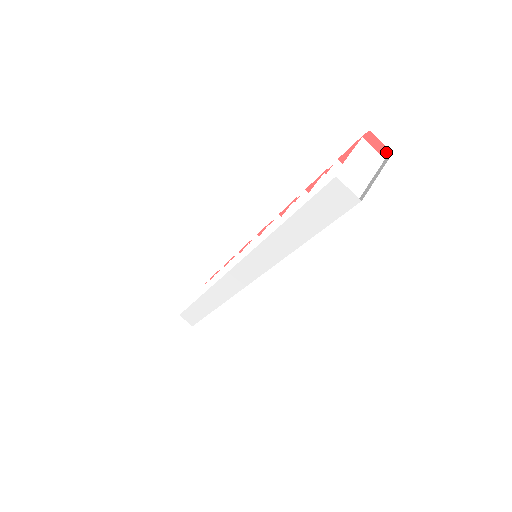
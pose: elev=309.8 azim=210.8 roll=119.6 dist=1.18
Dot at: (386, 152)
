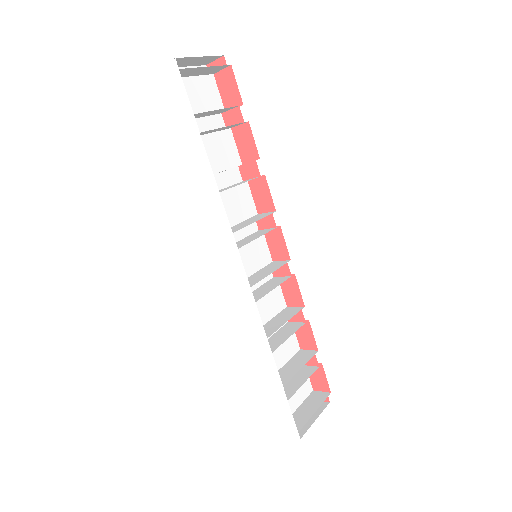
Dot at: (222, 61)
